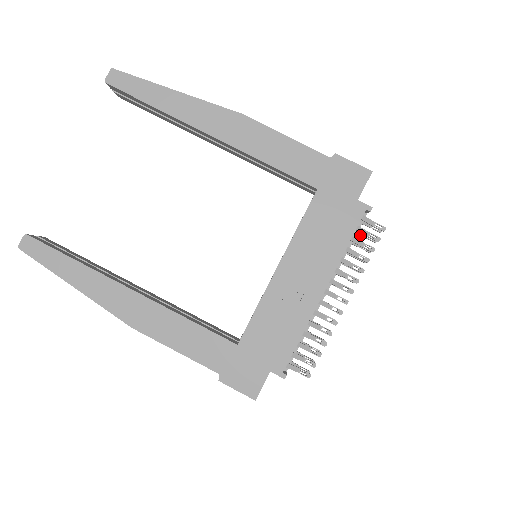
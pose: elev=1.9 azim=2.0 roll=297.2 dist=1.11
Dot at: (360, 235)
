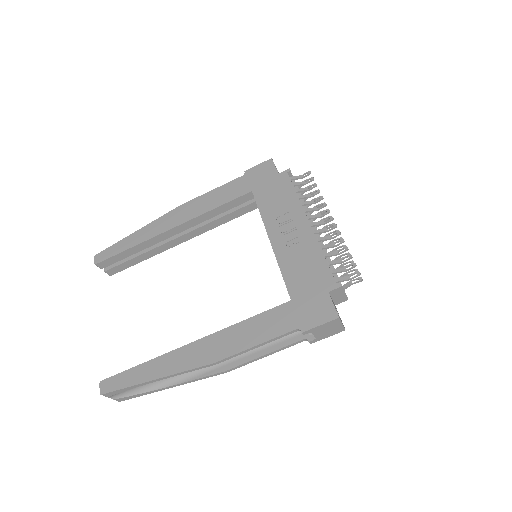
Dot at: (304, 192)
